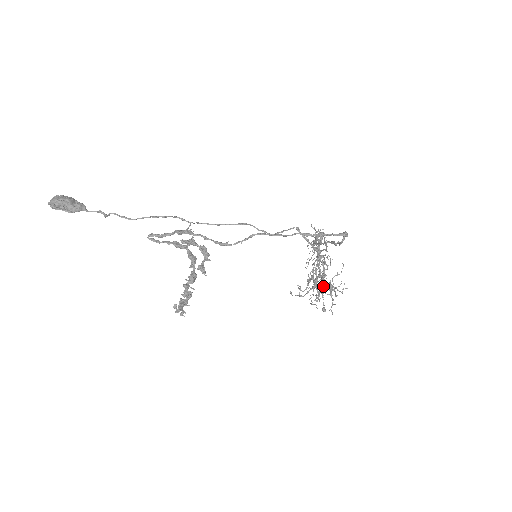
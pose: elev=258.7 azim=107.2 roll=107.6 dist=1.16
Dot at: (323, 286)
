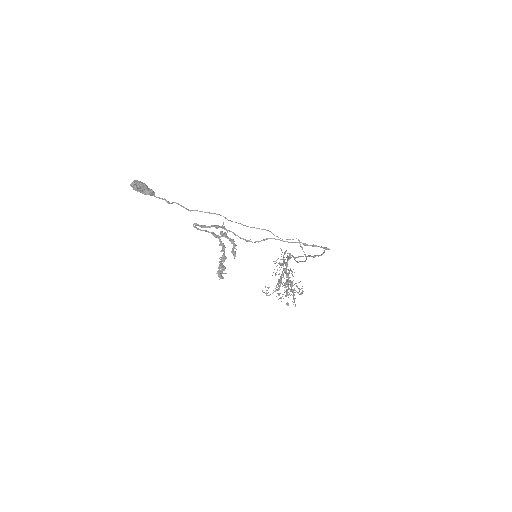
Dot at: (288, 288)
